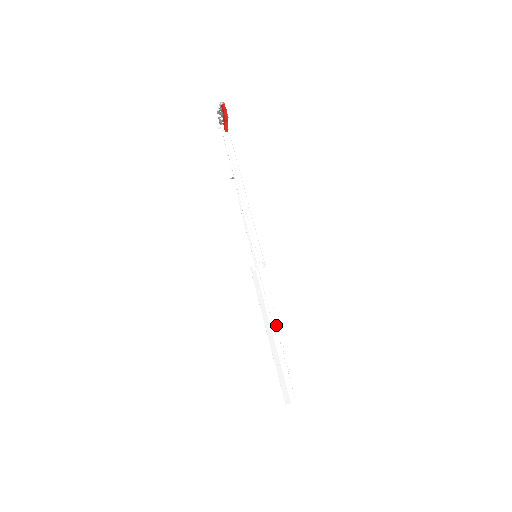
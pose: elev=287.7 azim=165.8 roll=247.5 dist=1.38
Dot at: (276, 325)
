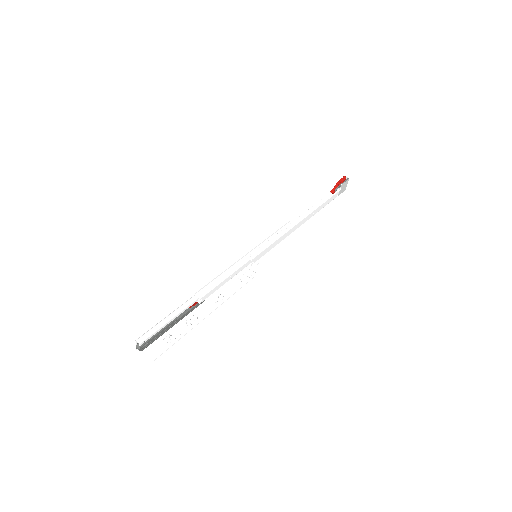
Dot at: (204, 291)
